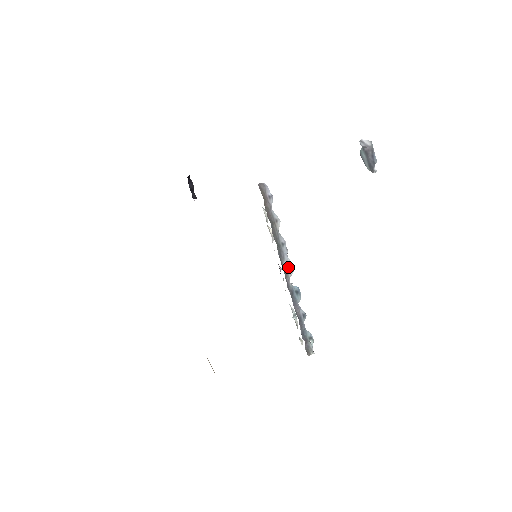
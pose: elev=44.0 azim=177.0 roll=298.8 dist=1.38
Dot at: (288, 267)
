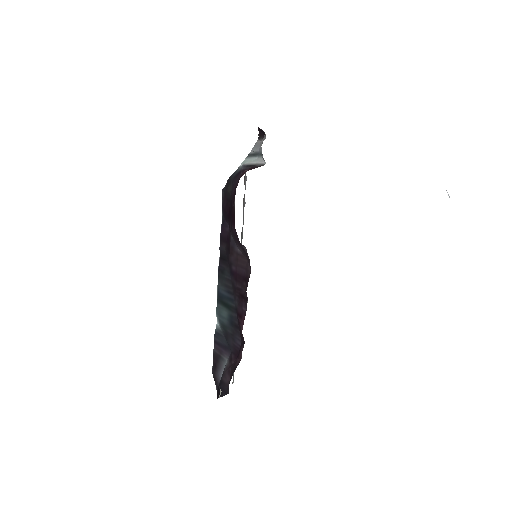
Dot at: occluded
